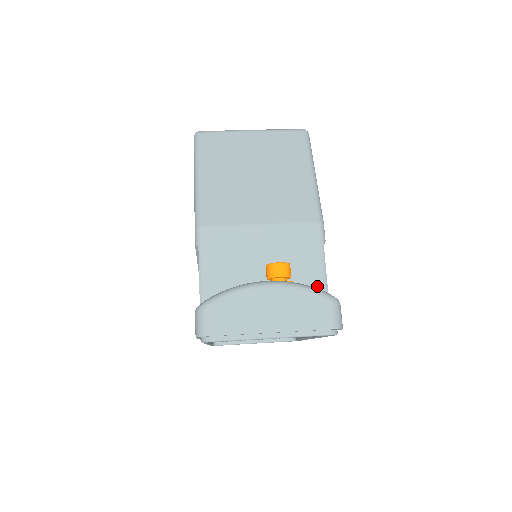
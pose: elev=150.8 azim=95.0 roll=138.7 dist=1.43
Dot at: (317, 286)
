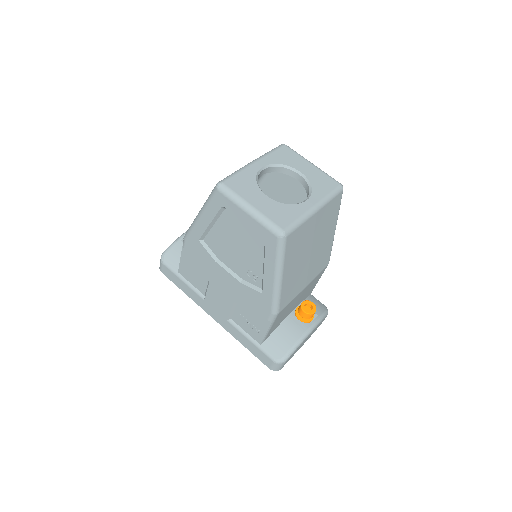
Dot at: occluded
